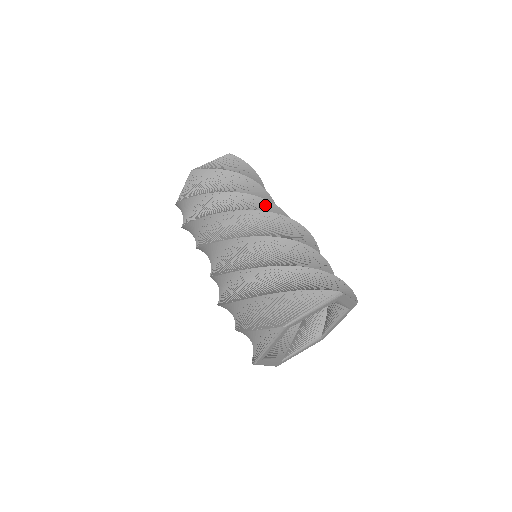
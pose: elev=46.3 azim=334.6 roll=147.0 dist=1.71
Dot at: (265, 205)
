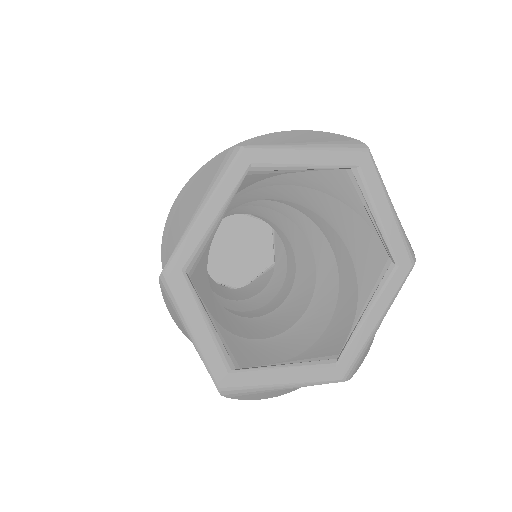
Dot at: occluded
